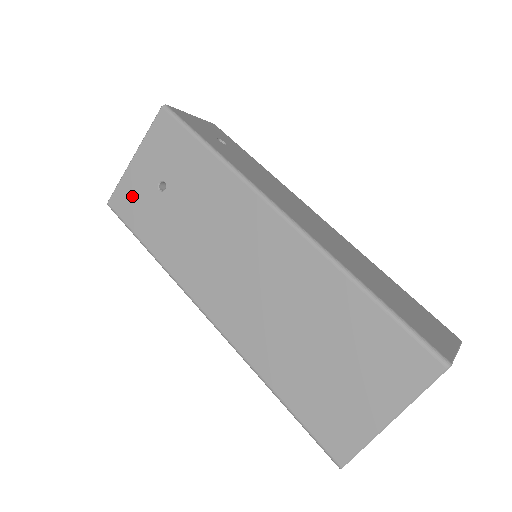
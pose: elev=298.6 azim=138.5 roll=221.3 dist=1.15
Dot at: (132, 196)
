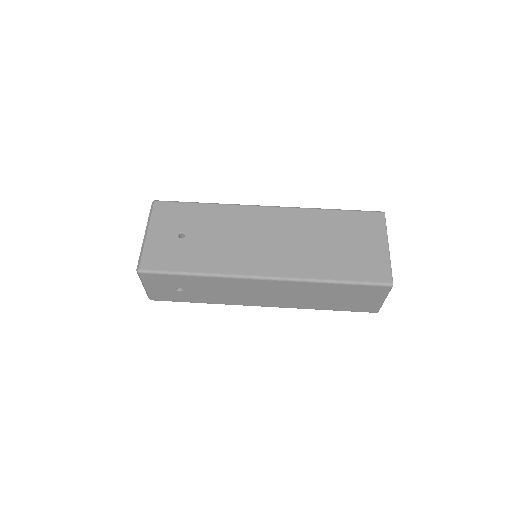
Dot at: (160, 253)
